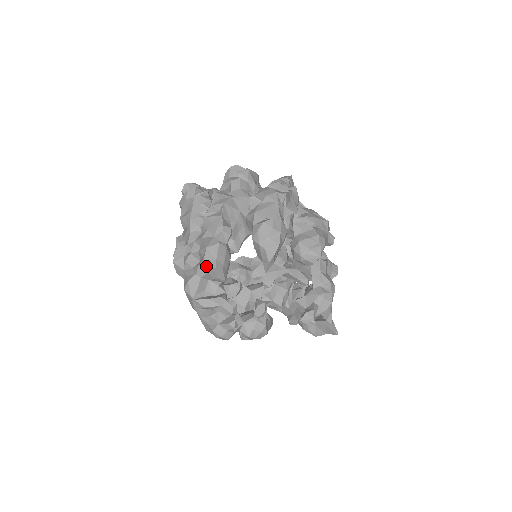
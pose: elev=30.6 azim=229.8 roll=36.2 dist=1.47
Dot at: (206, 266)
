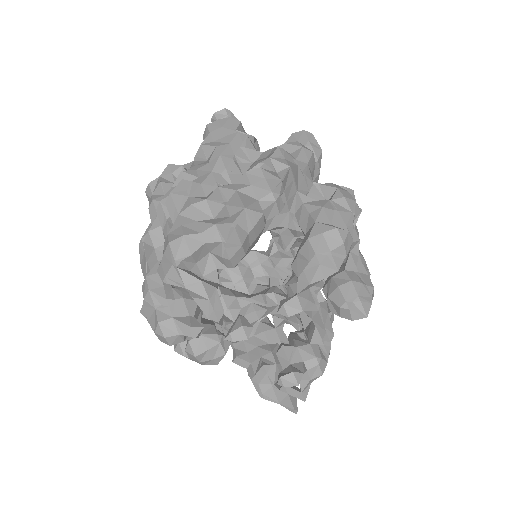
Dot at: (230, 233)
